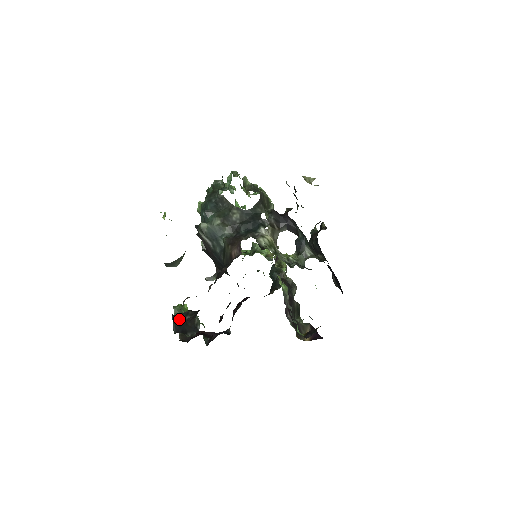
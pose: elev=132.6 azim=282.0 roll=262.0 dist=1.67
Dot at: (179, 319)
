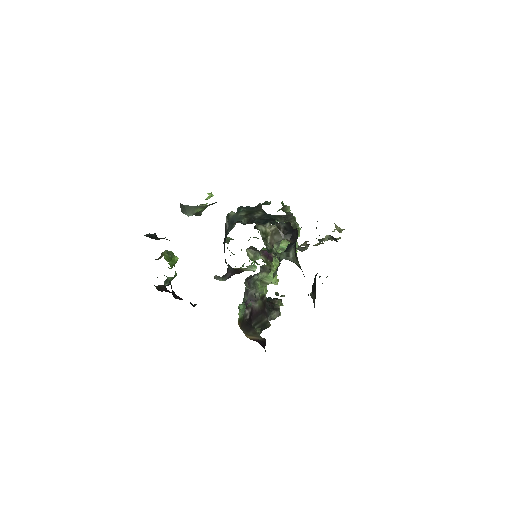
Dot at: (157, 238)
